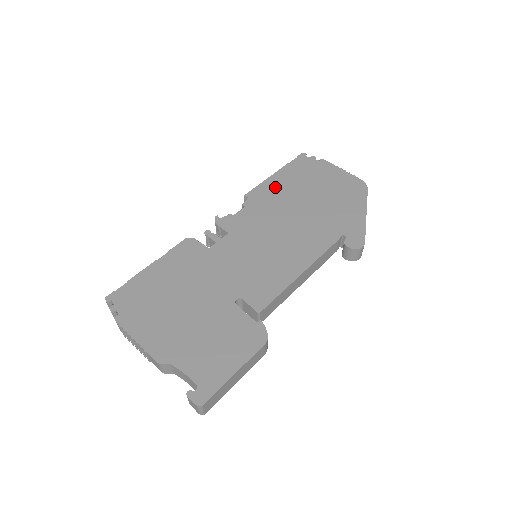
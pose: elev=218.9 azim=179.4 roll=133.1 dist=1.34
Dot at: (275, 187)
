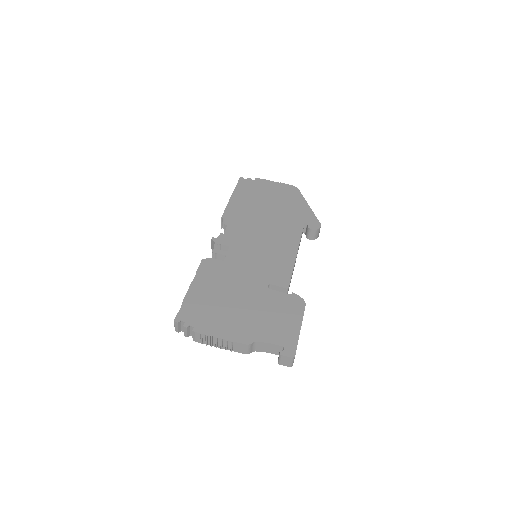
Dot at: (238, 206)
